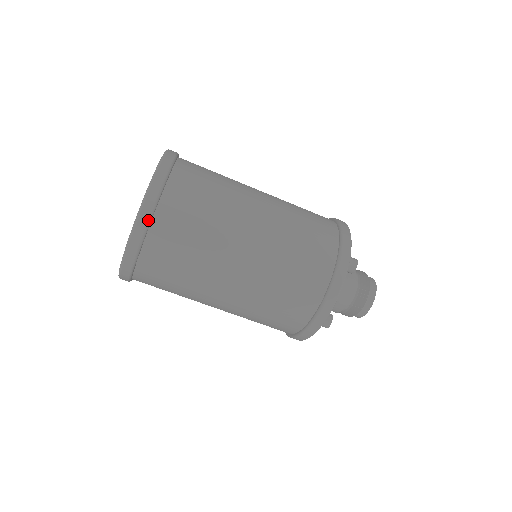
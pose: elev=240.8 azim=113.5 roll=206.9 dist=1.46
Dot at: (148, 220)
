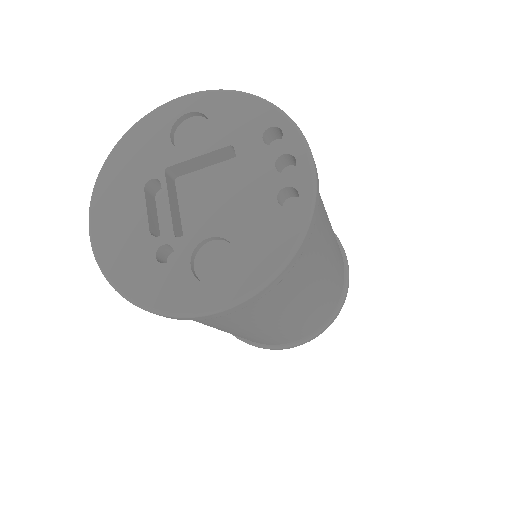
Dot at: occluded
